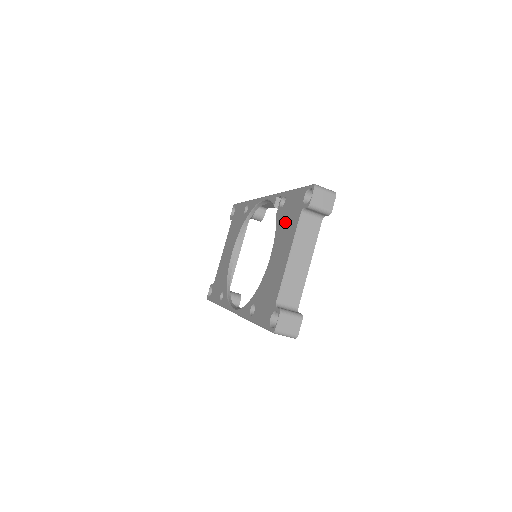
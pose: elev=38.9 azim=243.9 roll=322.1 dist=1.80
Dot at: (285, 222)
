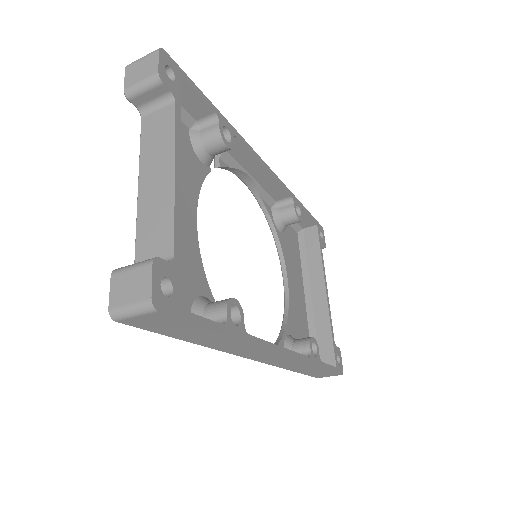
Dot at: occluded
